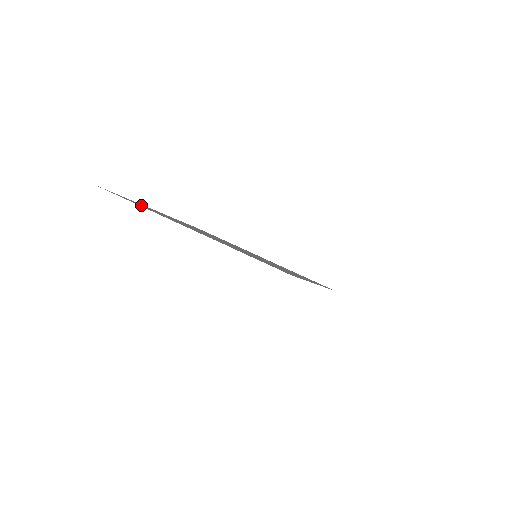
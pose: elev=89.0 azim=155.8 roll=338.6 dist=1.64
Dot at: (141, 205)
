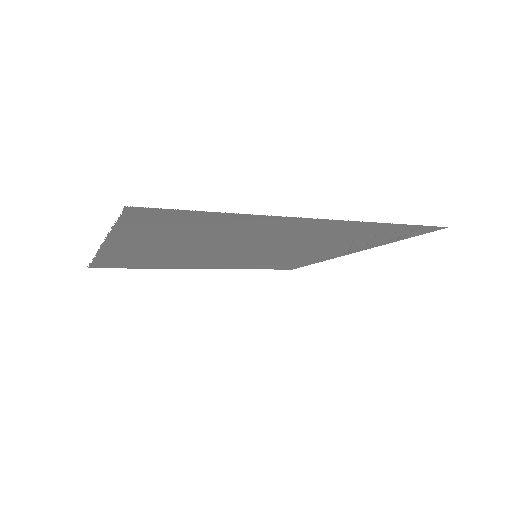
Dot at: (177, 225)
